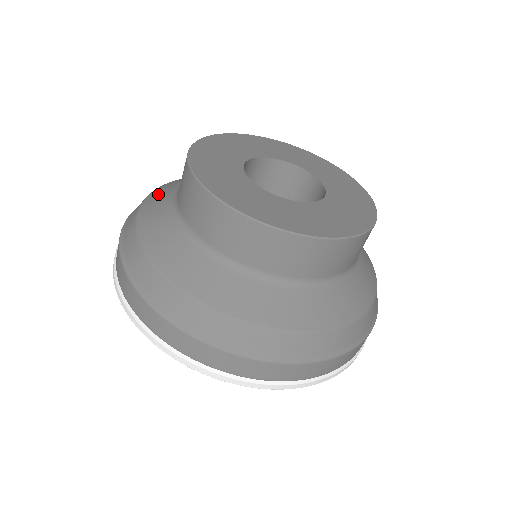
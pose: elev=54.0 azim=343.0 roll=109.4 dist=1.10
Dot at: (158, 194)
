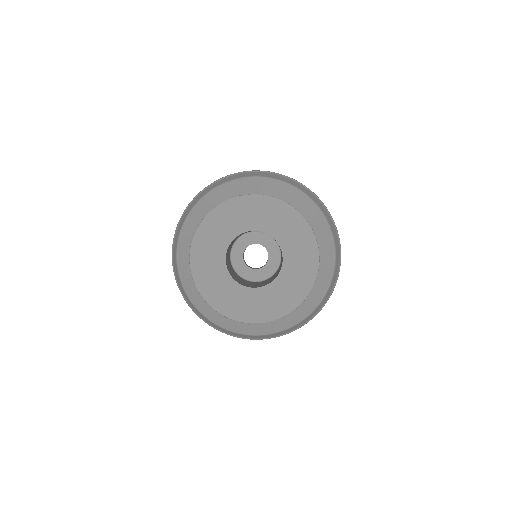
Dot at: (198, 211)
